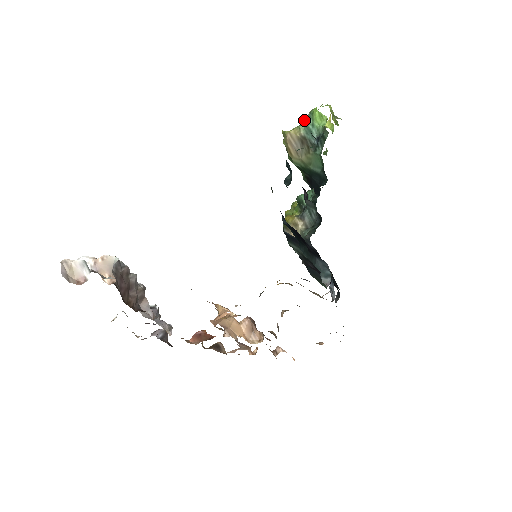
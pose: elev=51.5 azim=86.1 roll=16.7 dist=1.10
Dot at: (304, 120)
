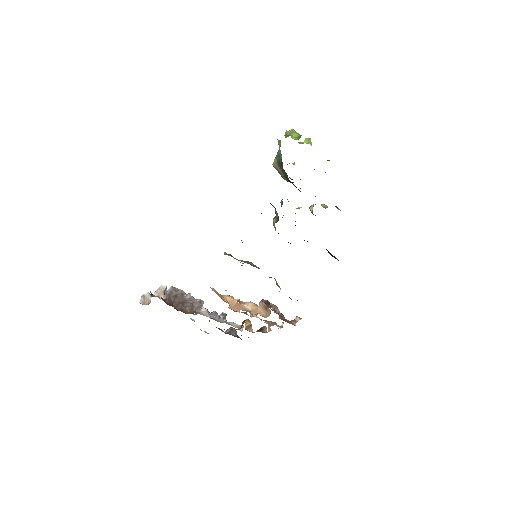
Dot at: occluded
